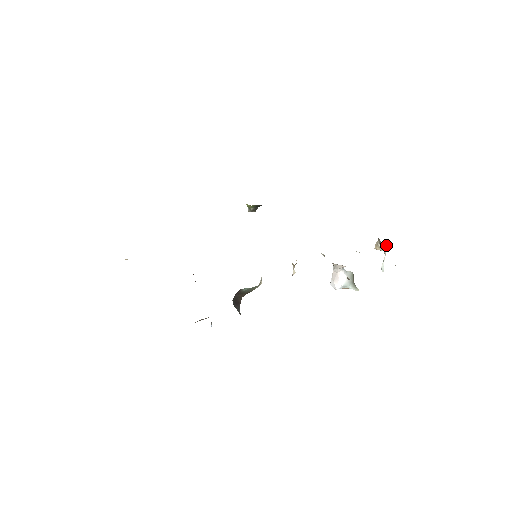
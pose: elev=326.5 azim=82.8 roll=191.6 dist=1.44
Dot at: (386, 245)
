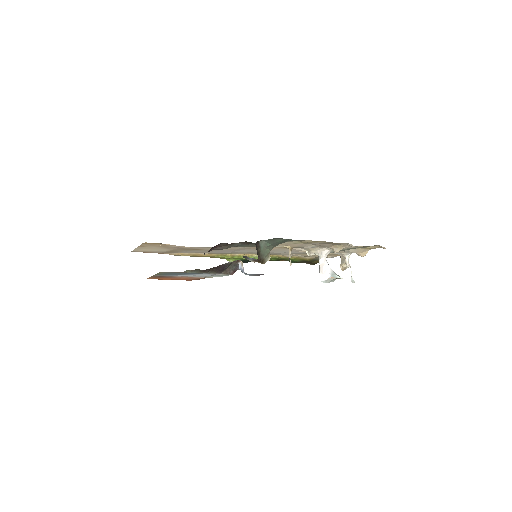
Dot at: occluded
